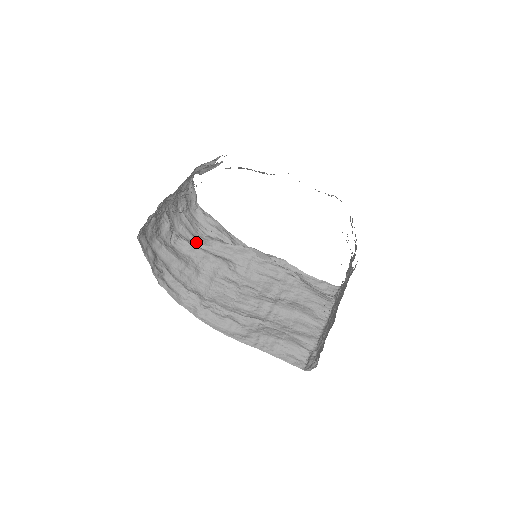
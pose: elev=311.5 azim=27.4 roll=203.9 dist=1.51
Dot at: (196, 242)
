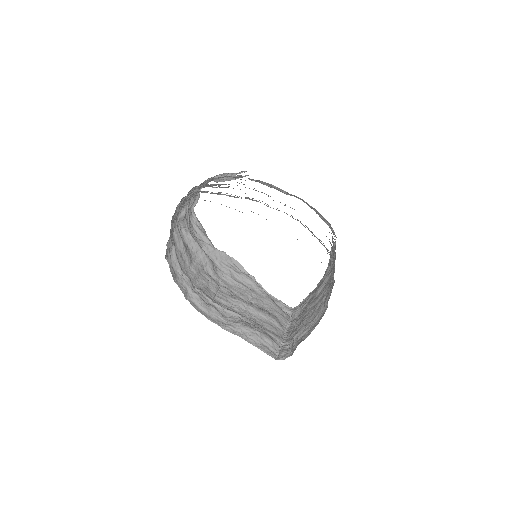
Dot at: occluded
